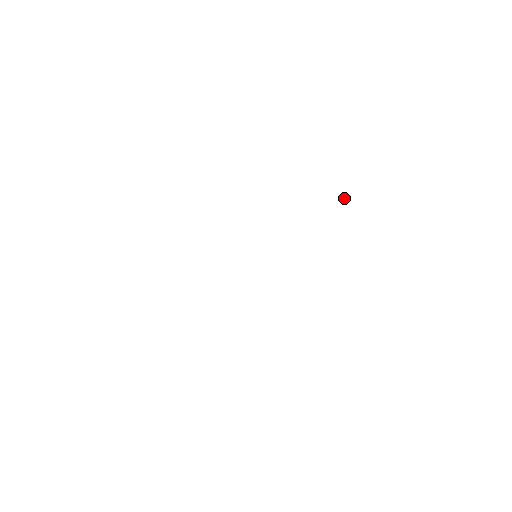
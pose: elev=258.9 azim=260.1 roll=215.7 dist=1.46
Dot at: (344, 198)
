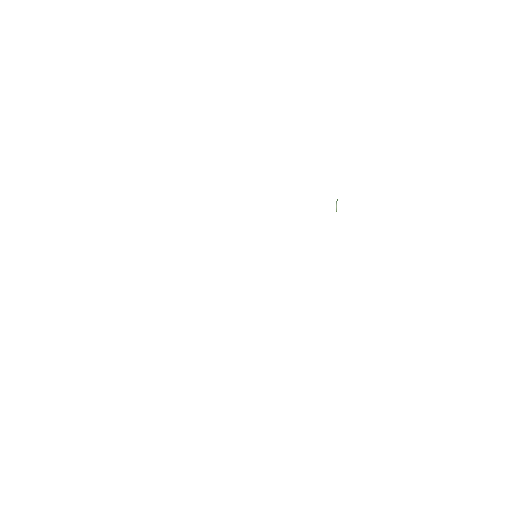
Dot at: (336, 203)
